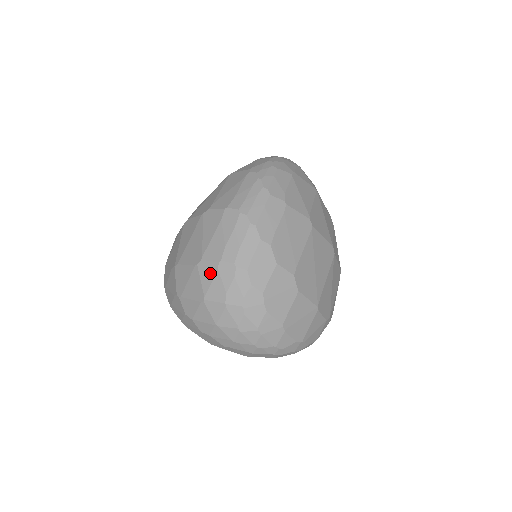
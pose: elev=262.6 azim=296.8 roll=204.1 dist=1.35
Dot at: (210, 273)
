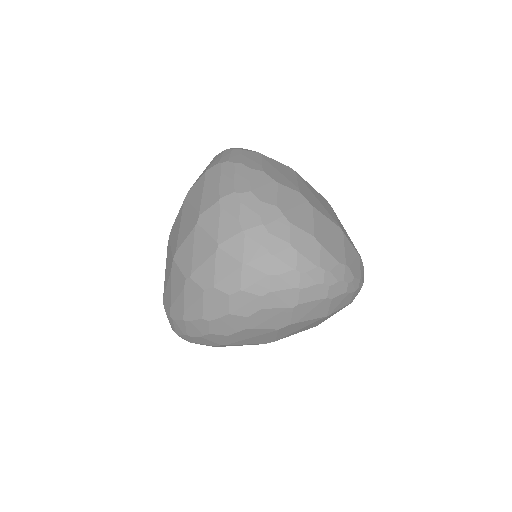
Dot at: (213, 217)
